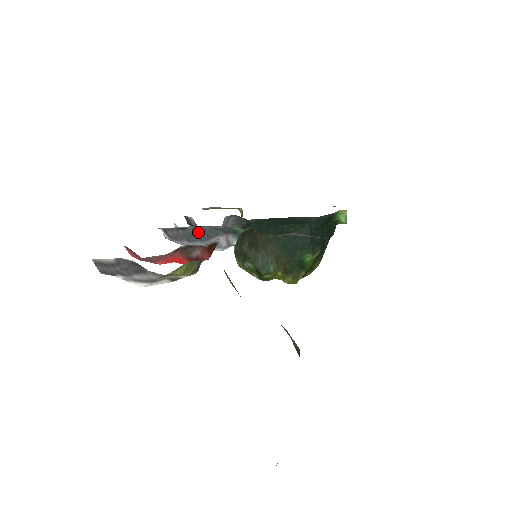
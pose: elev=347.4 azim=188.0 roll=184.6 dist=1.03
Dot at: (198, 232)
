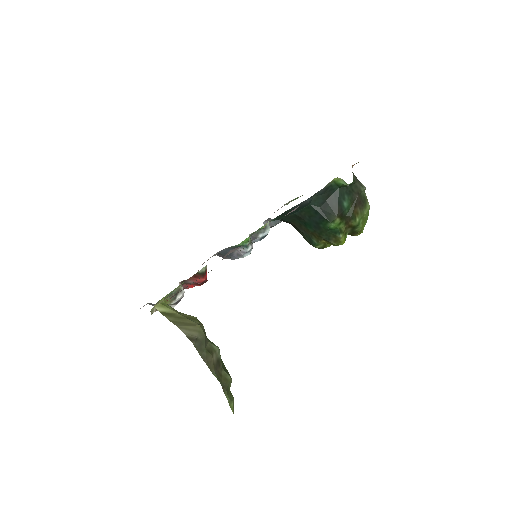
Dot at: (225, 253)
